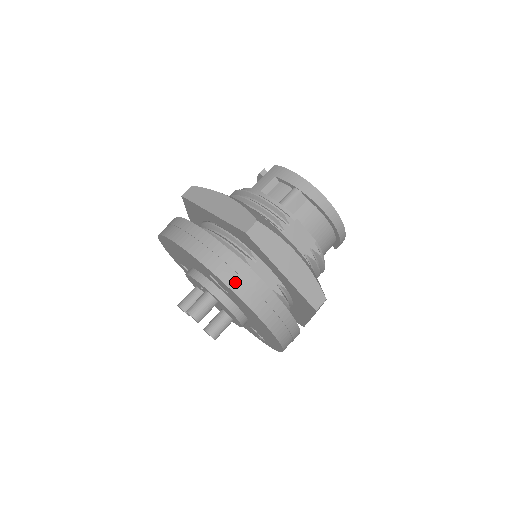
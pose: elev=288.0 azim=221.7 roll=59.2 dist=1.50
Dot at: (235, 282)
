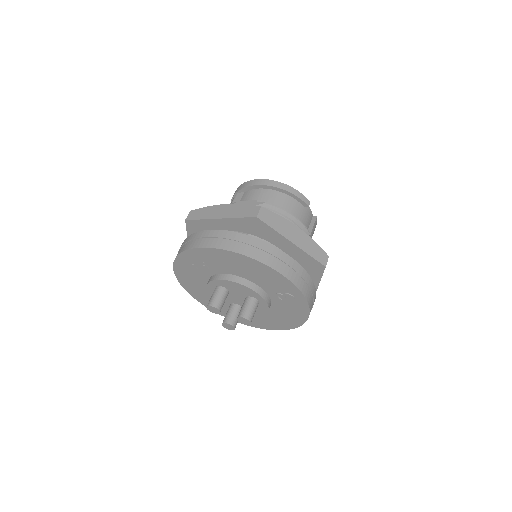
Dot at: (190, 245)
